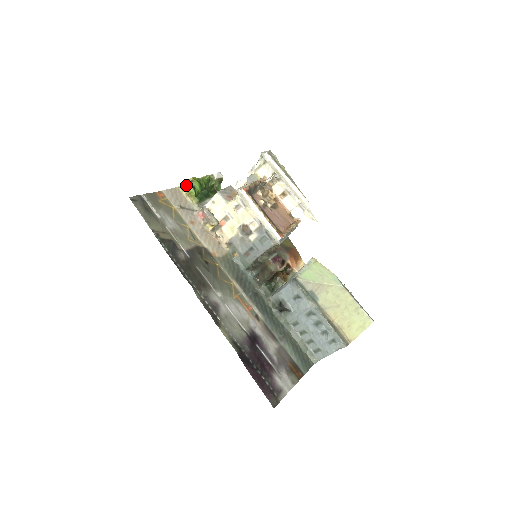
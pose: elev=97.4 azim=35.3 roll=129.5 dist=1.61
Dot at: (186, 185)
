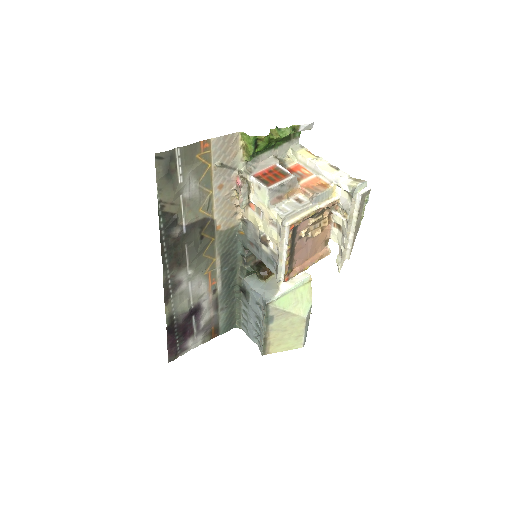
Dot at: (249, 140)
